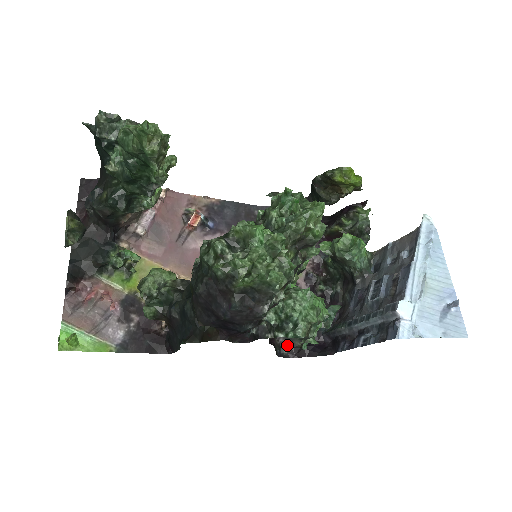
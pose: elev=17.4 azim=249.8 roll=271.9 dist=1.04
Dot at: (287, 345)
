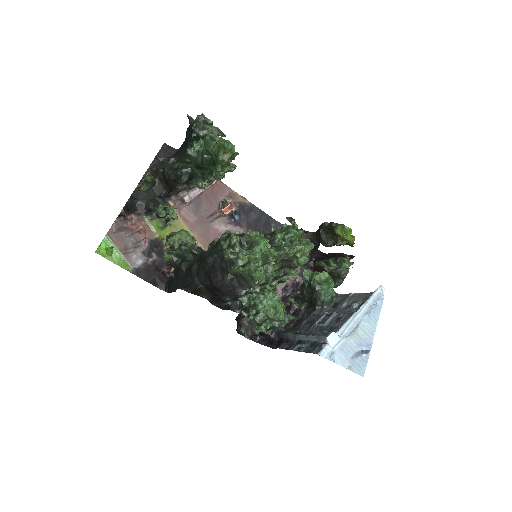
Dot at: (247, 327)
